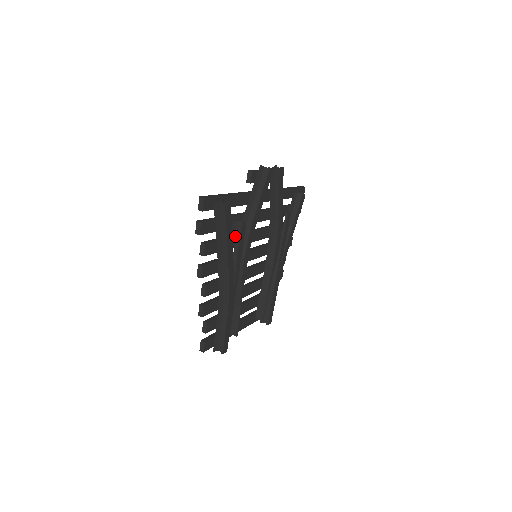
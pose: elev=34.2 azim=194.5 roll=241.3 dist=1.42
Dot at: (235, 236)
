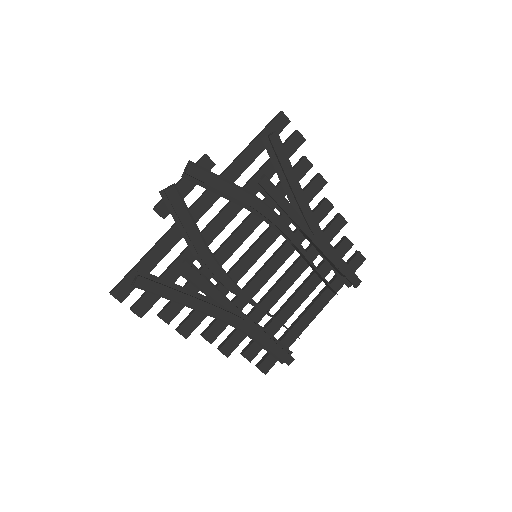
Dot at: occluded
